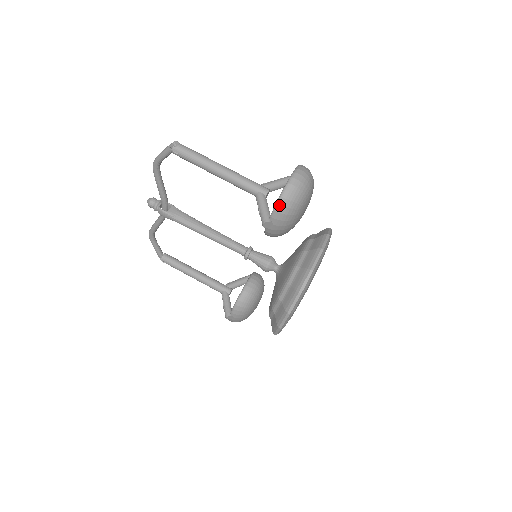
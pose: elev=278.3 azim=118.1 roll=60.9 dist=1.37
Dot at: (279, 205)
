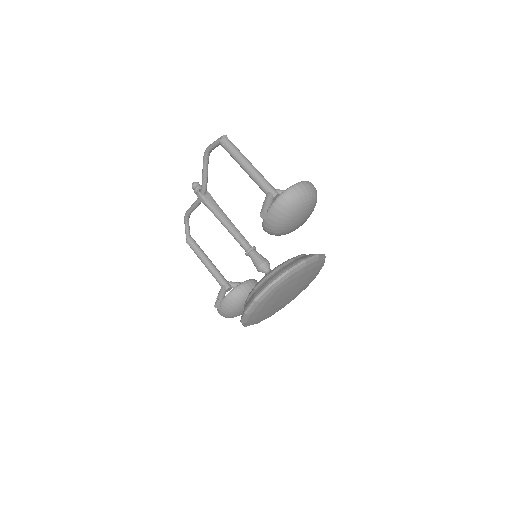
Dot at: (277, 201)
